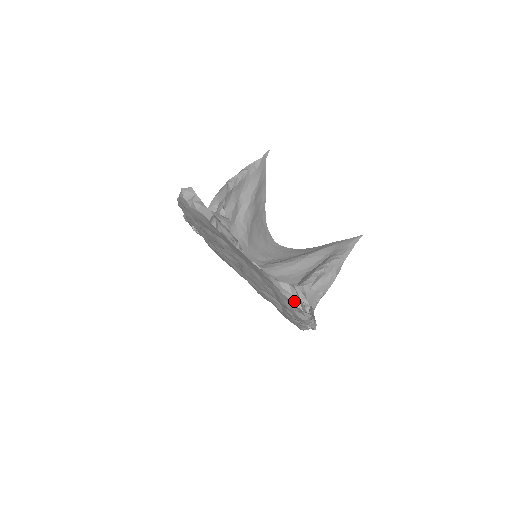
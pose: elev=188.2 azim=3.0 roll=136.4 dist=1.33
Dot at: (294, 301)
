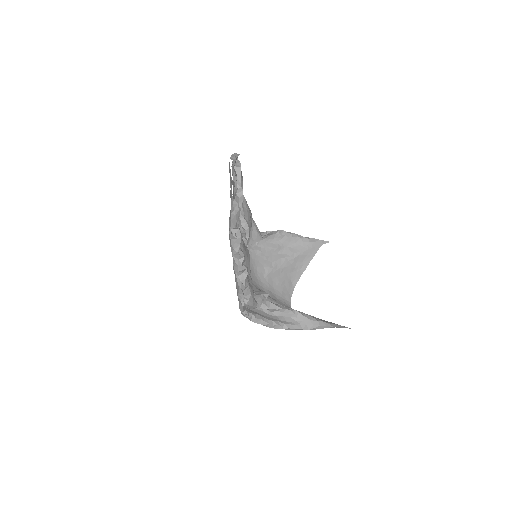
Dot at: (232, 214)
